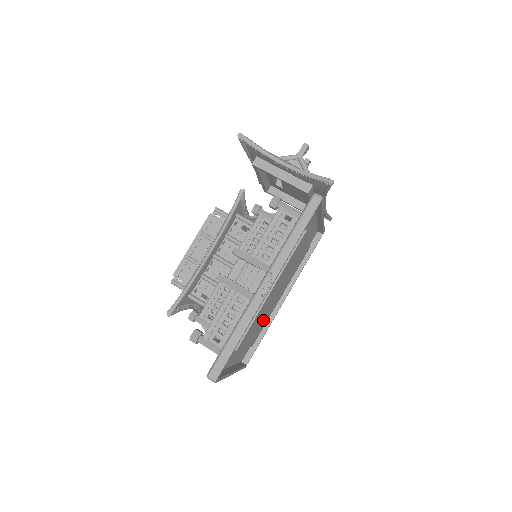
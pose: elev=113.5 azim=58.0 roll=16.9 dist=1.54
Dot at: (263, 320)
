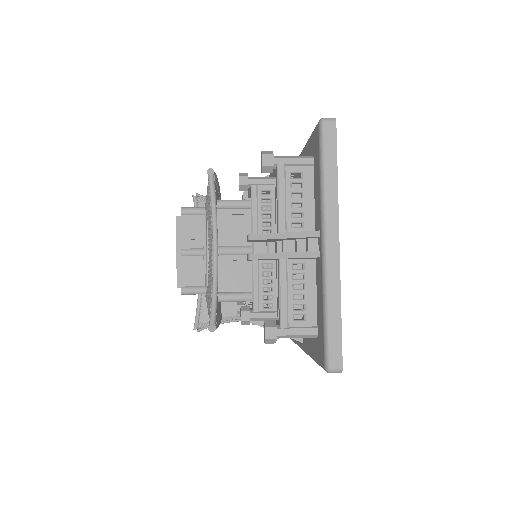
Dot at: occluded
